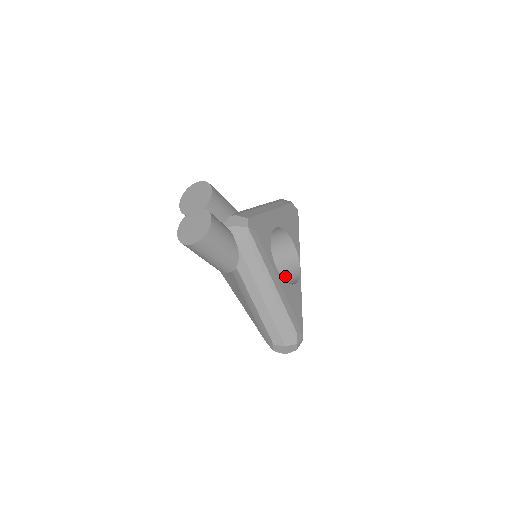
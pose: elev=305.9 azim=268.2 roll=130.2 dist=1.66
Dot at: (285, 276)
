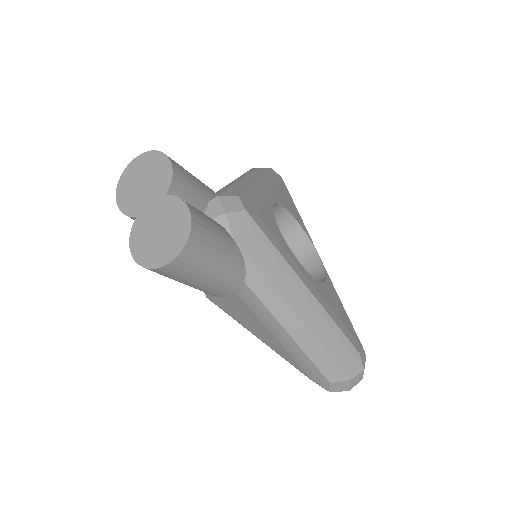
Dot at: occluded
